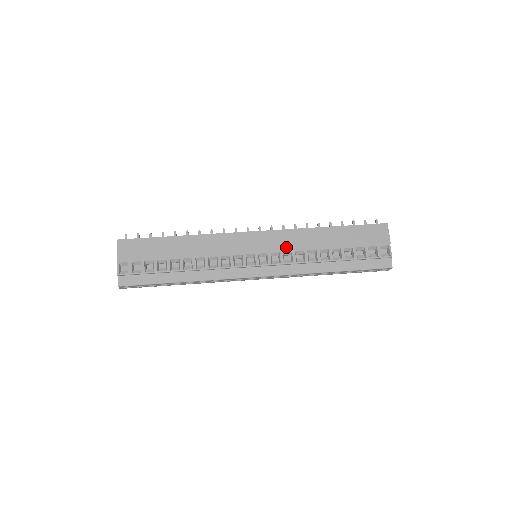
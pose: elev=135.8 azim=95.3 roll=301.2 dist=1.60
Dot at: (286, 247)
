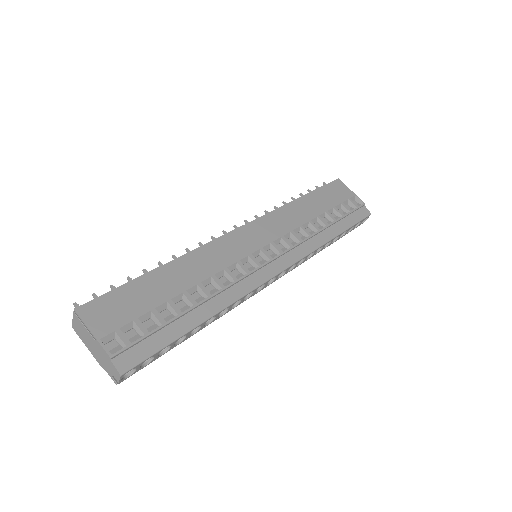
Dot at: (282, 230)
